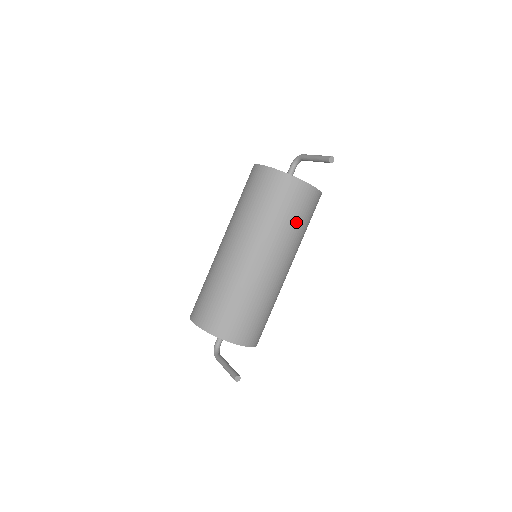
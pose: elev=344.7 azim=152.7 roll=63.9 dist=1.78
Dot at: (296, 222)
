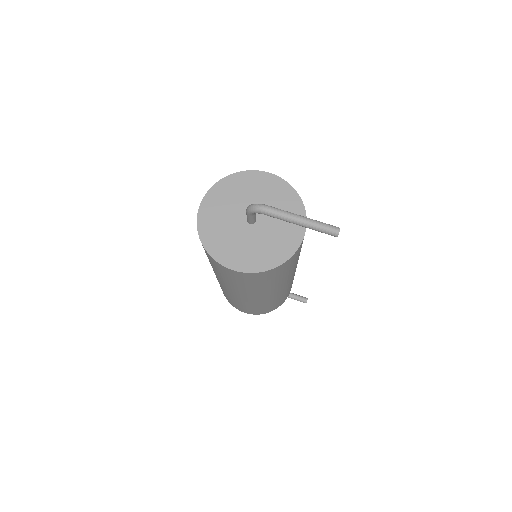
Dot at: occluded
